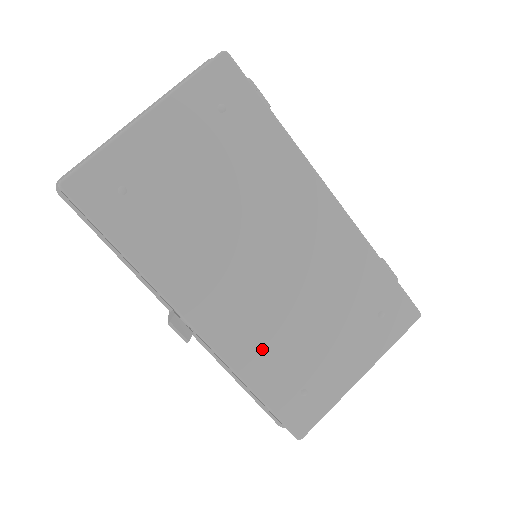
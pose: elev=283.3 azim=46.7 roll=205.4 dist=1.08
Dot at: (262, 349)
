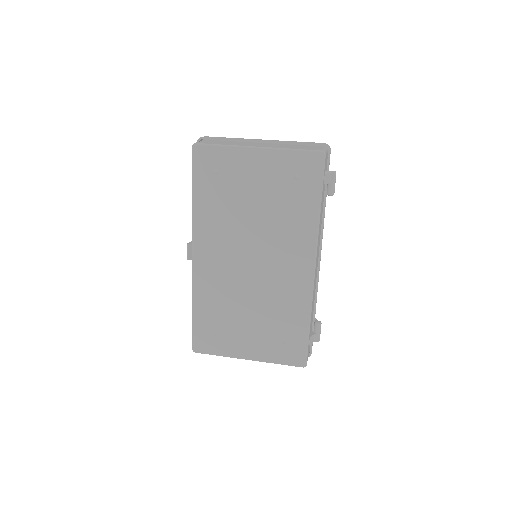
Dot at: (213, 297)
